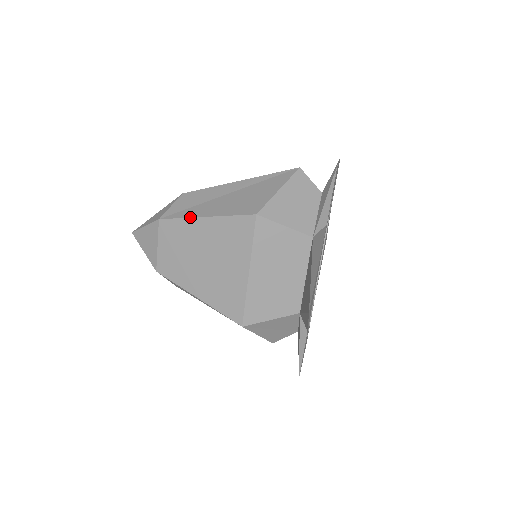
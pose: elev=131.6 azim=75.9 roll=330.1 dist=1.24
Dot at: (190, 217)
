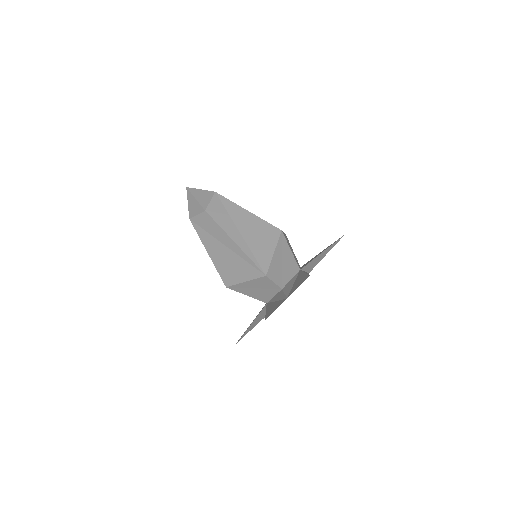
Dot at: occluded
